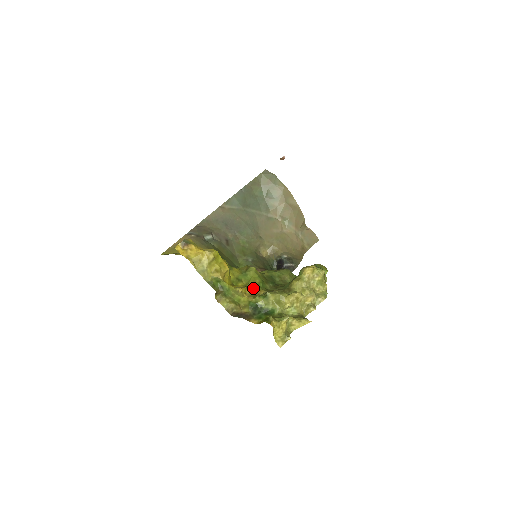
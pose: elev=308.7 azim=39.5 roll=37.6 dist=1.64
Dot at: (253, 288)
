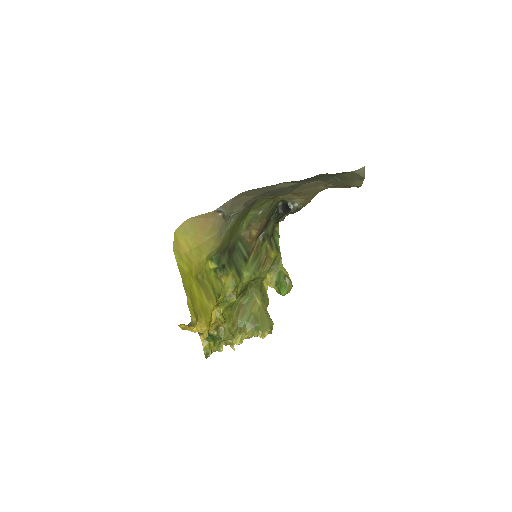
Dot at: (220, 321)
